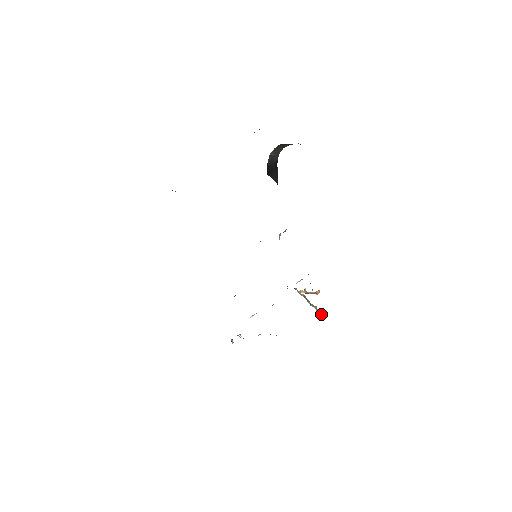
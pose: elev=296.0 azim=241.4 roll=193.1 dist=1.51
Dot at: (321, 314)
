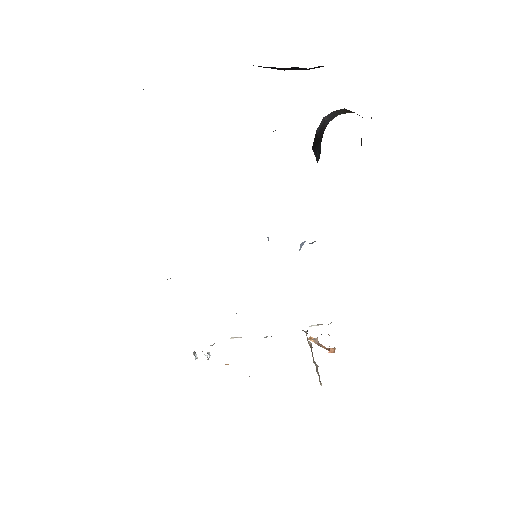
Dot at: occluded
